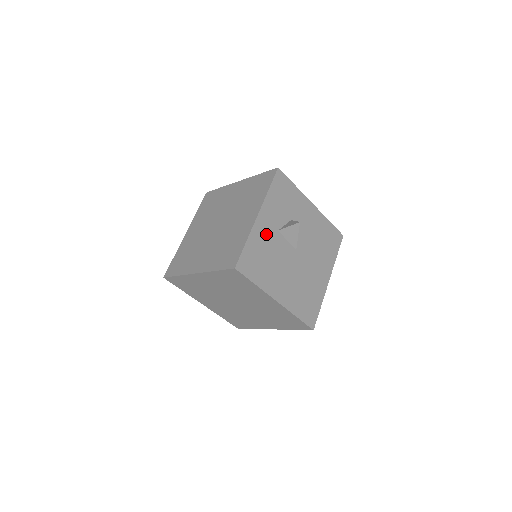
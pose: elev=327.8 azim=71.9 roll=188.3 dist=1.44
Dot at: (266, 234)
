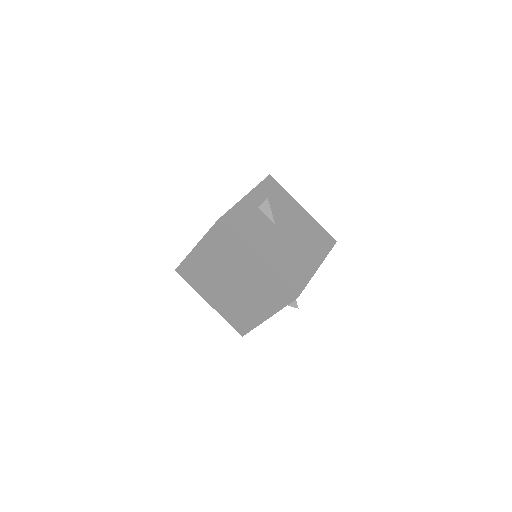
Dot at: occluded
